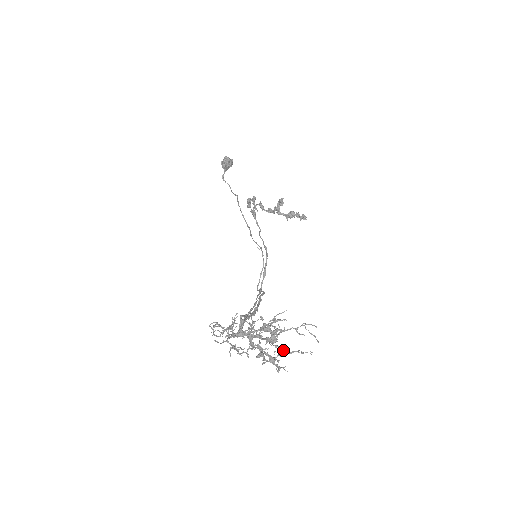
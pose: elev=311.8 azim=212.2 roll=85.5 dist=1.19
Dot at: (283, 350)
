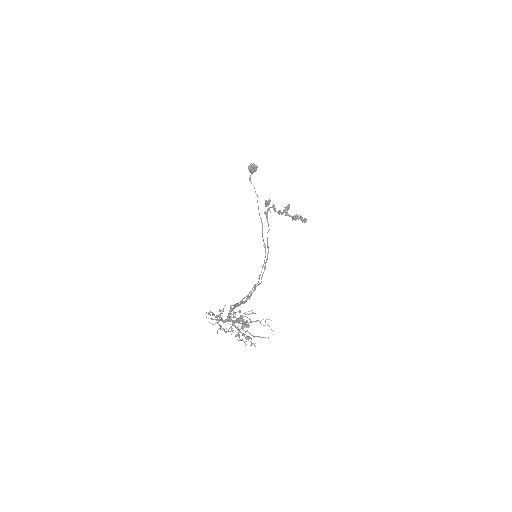
Dot at: (250, 334)
